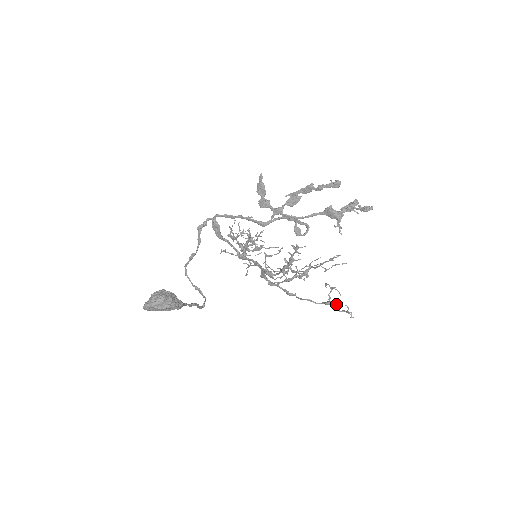
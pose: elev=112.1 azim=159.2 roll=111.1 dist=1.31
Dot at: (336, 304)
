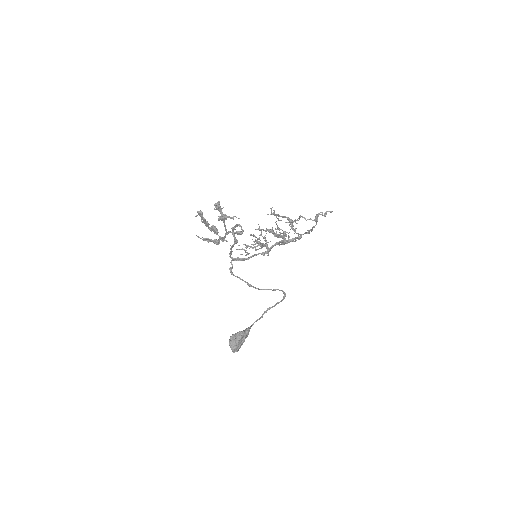
Dot at: (318, 216)
